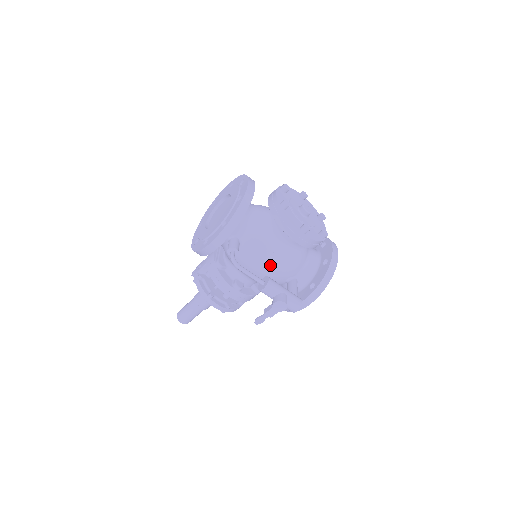
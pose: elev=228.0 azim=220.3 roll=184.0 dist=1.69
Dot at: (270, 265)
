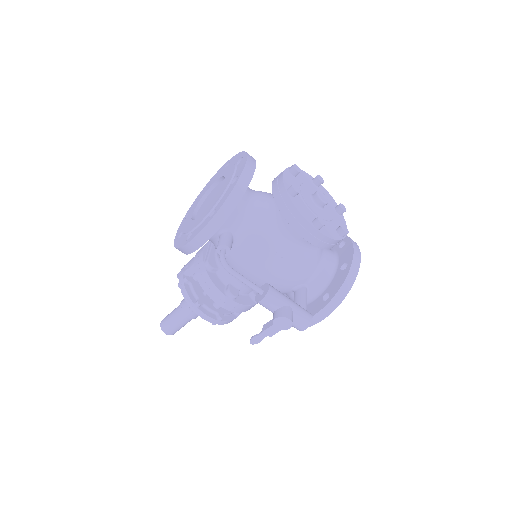
Dot at: (272, 269)
